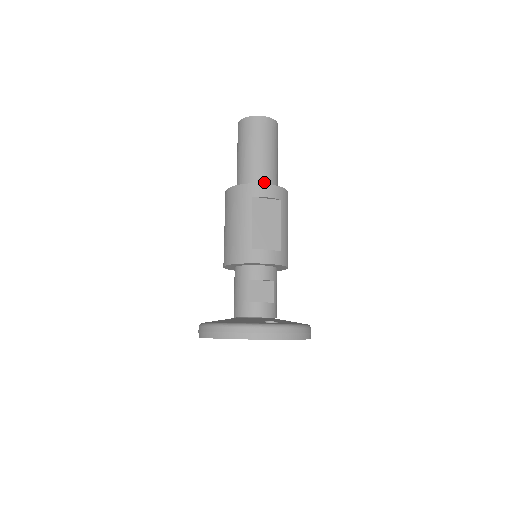
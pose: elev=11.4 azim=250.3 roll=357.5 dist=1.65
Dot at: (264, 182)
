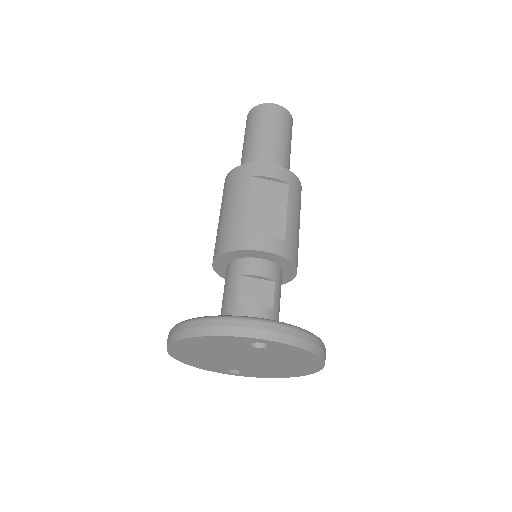
Dot at: occluded
